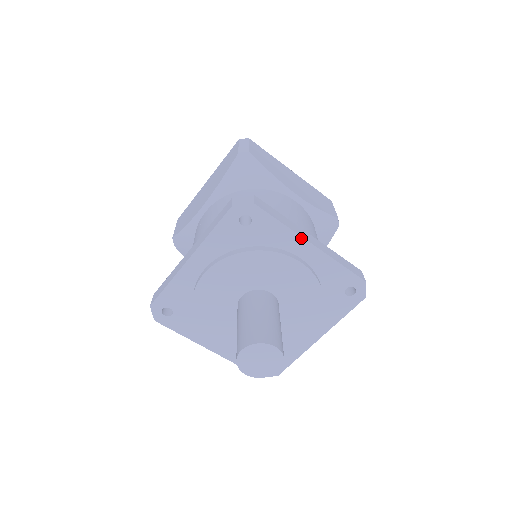
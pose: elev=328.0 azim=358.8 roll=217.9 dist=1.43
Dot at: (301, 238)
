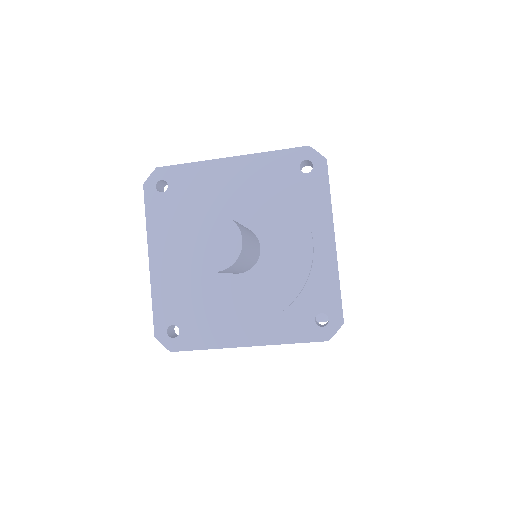
Dot at: (216, 161)
